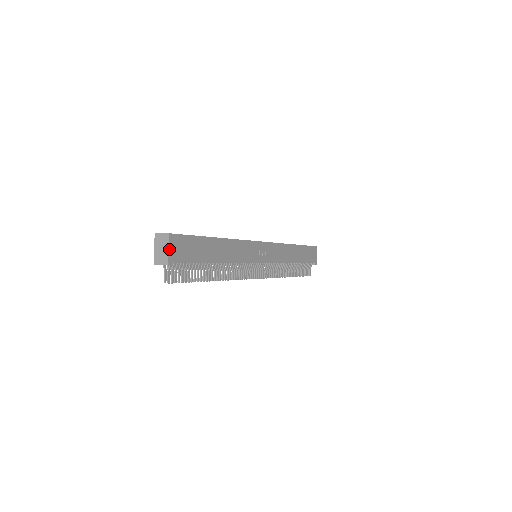
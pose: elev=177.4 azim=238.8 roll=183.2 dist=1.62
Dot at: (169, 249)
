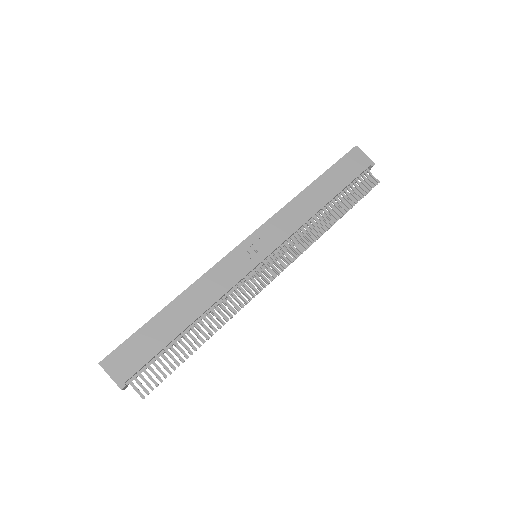
Dot at: (110, 376)
